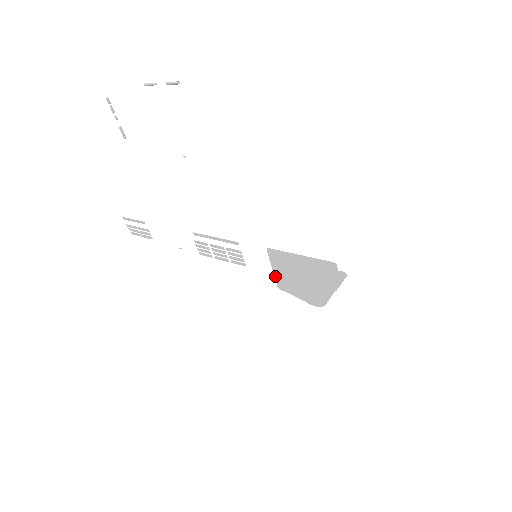
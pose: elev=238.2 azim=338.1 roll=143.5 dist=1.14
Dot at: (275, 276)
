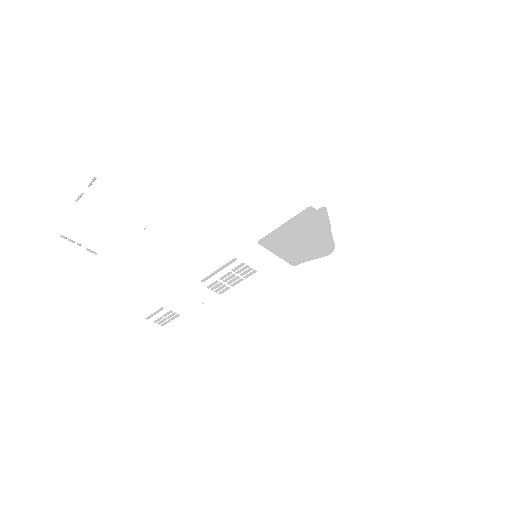
Dot at: occluded
